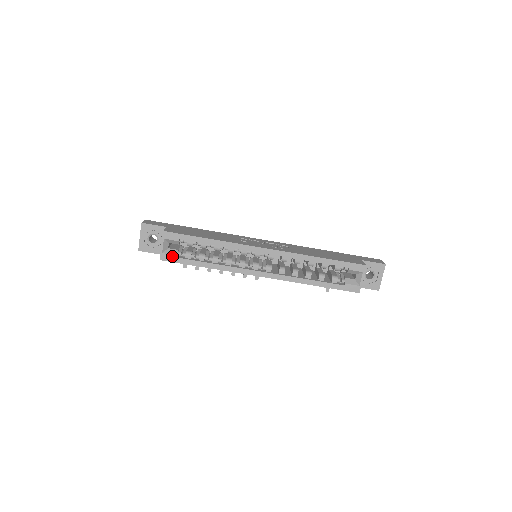
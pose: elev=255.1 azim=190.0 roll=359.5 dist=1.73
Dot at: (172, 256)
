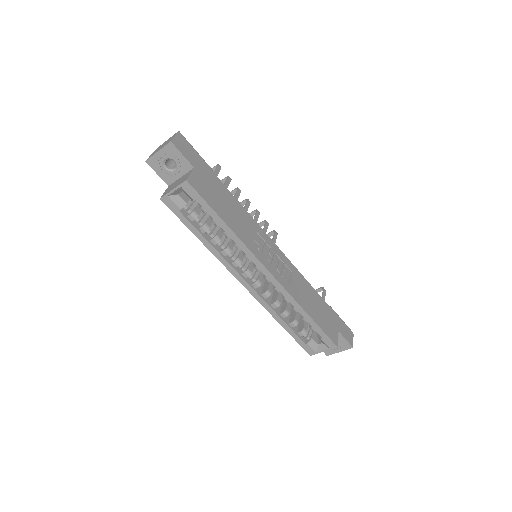
Dot at: (176, 206)
